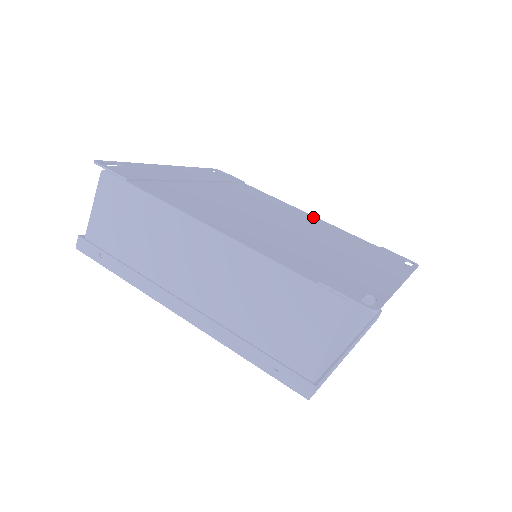
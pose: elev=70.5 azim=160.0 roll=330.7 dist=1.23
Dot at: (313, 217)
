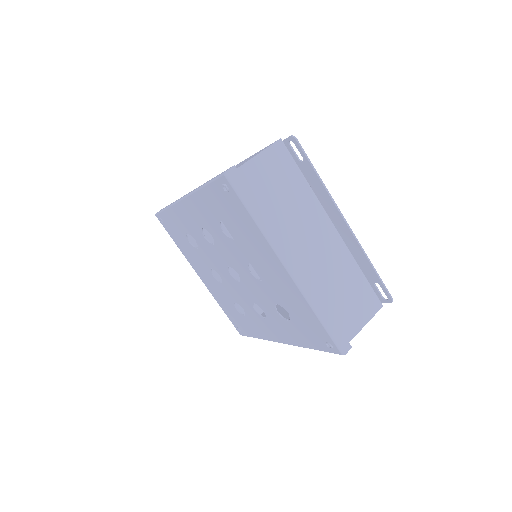
Dot at: occluded
